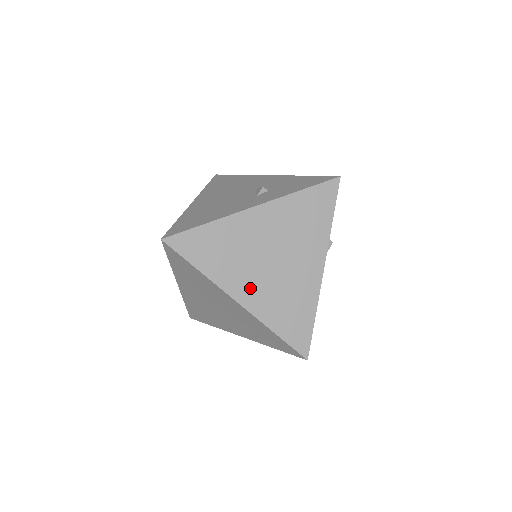
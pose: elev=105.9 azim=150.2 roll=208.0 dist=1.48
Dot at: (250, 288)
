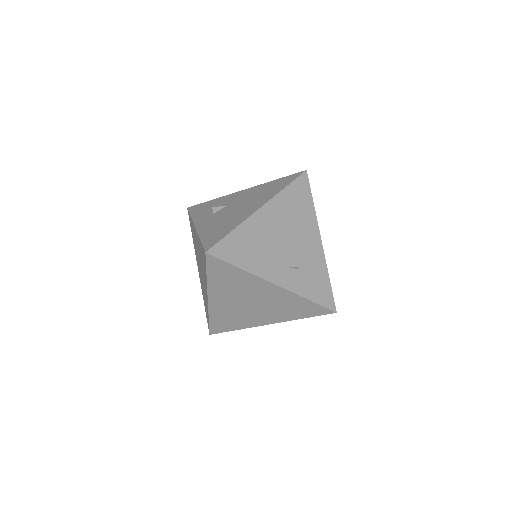
Dot at: (222, 301)
